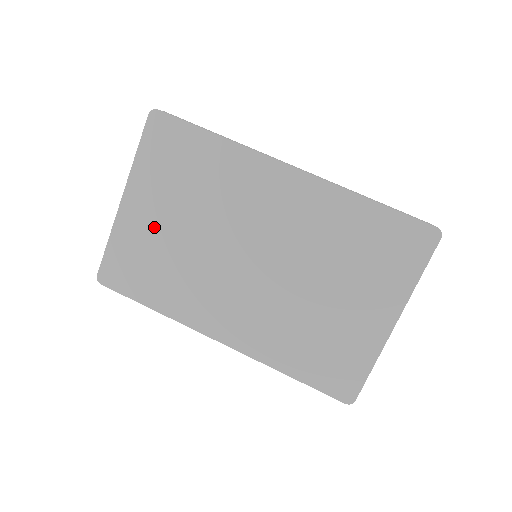
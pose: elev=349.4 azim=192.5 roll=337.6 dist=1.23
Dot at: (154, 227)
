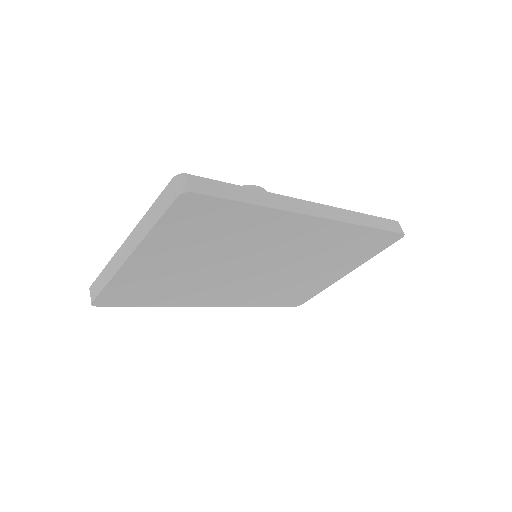
Dot at: (166, 268)
